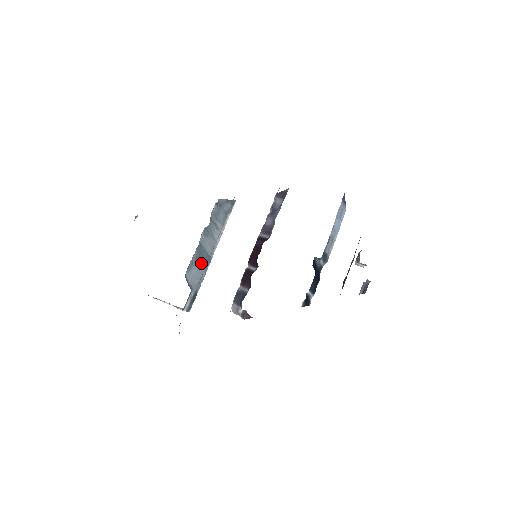
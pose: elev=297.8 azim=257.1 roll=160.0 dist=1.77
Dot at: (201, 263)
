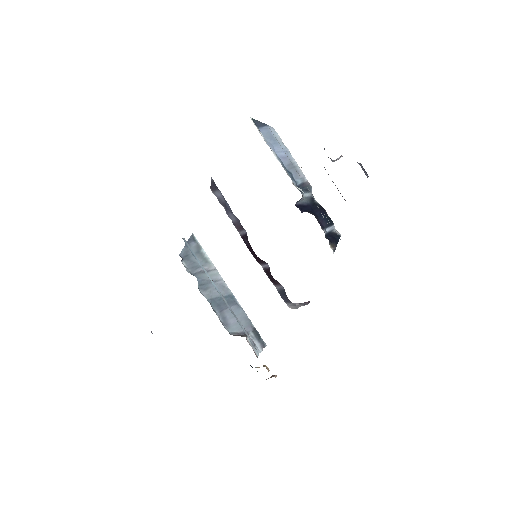
Dot at: occluded
